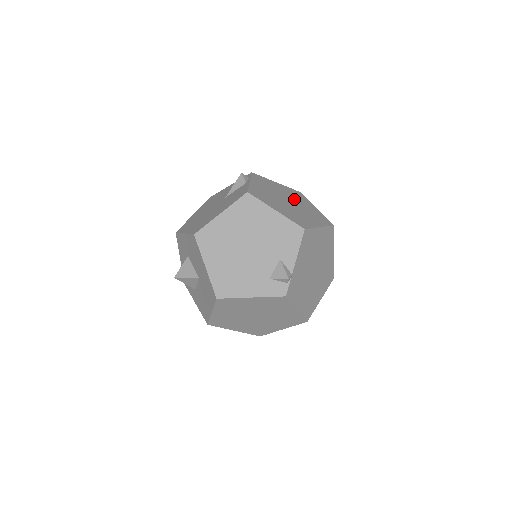
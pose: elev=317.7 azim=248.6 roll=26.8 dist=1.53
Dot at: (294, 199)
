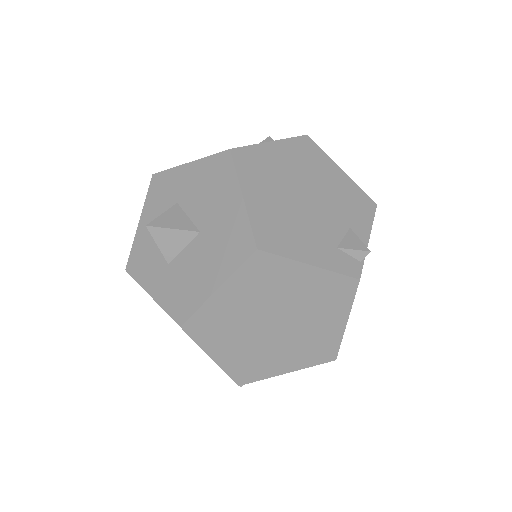
Dot at: occluded
